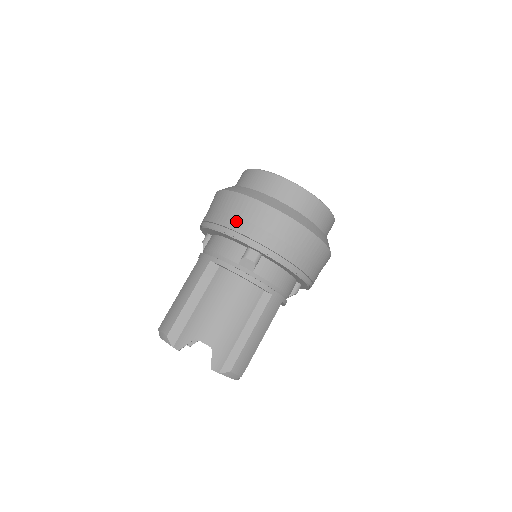
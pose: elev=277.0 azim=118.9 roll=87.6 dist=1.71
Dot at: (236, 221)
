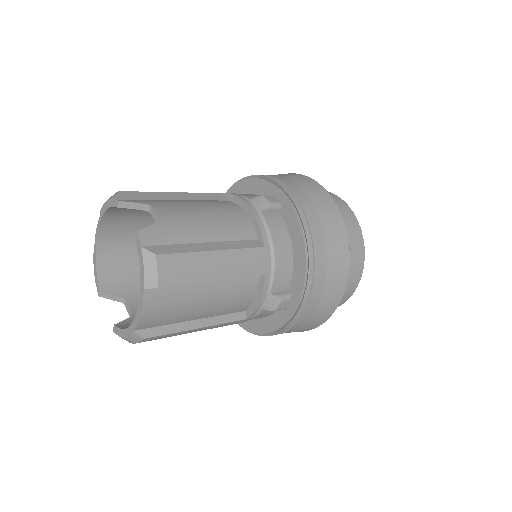
Dot at: (275, 175)
